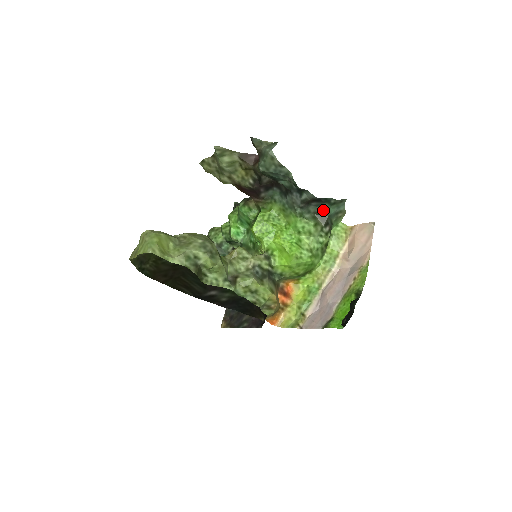
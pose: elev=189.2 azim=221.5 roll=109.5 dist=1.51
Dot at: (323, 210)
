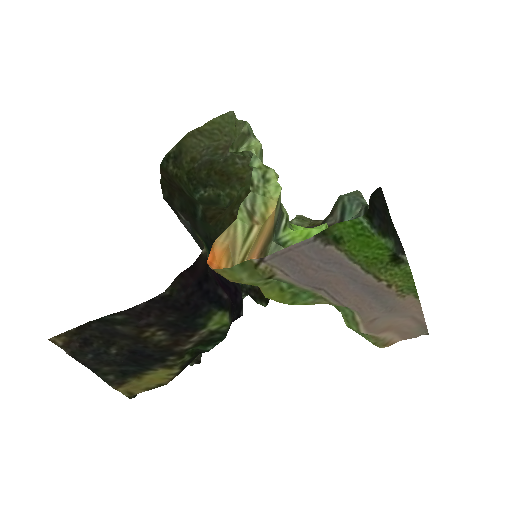
Dot at: occluded
